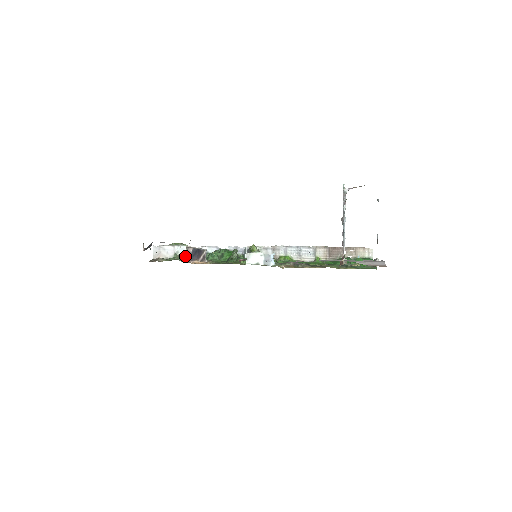
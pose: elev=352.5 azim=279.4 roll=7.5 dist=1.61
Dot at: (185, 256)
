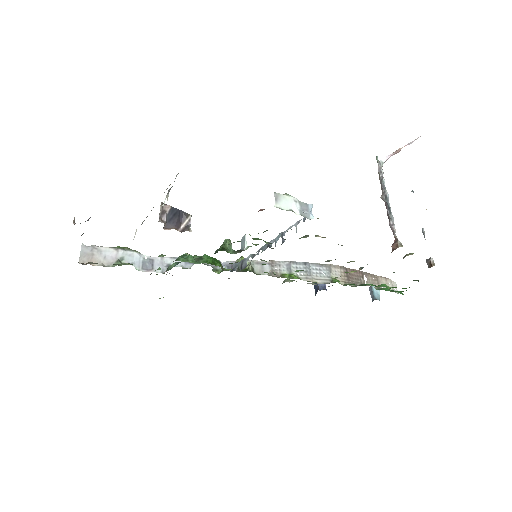
Dot at: (134, 266)
